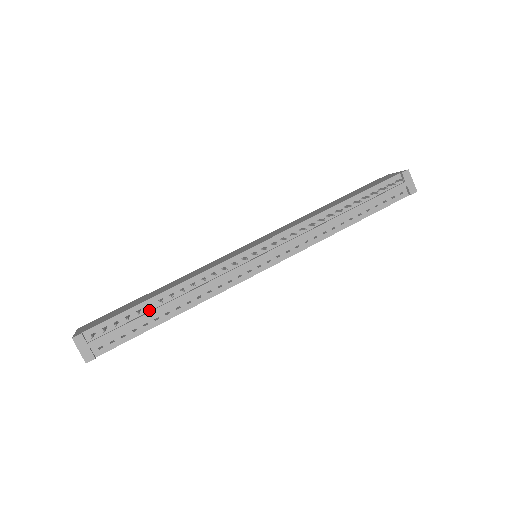
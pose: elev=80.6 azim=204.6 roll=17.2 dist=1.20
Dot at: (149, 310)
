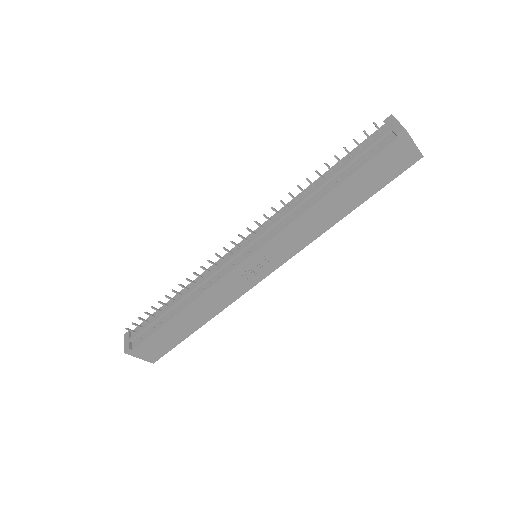
Dot at: occluded
